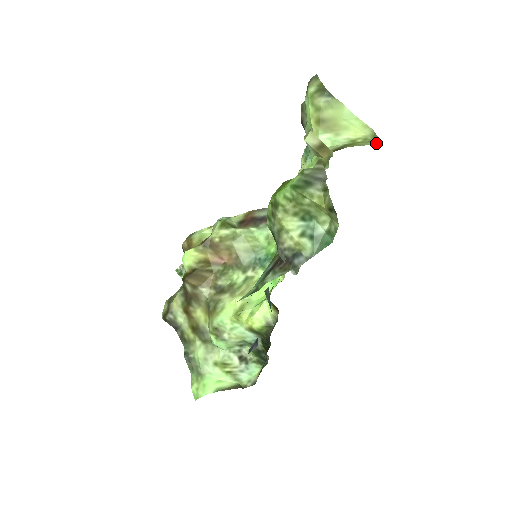
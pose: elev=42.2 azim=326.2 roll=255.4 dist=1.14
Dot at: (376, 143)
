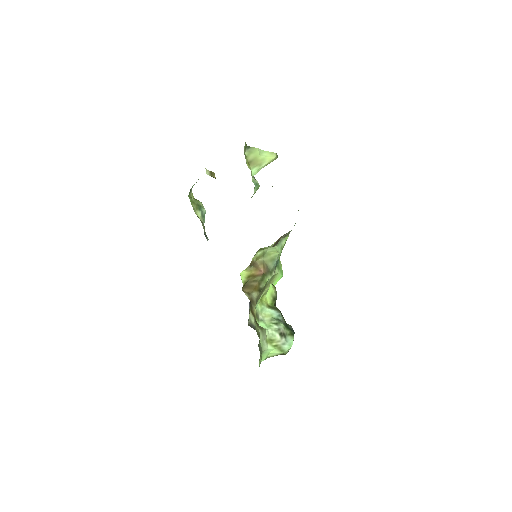
Dot at: occluded
